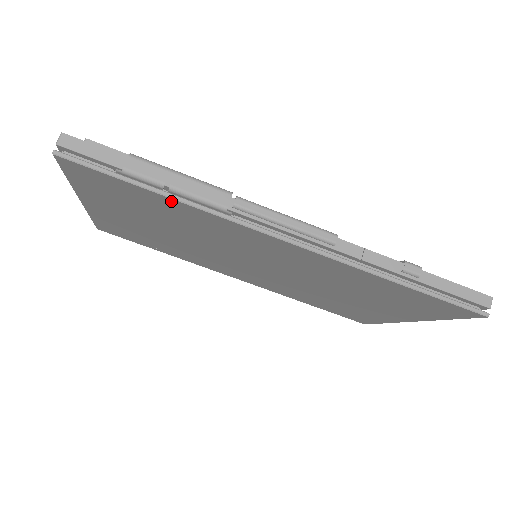
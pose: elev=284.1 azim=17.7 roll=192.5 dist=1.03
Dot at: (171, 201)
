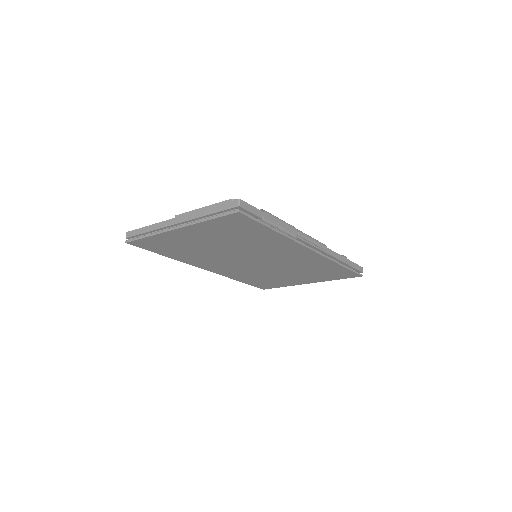
Dot at: (275, 234)
